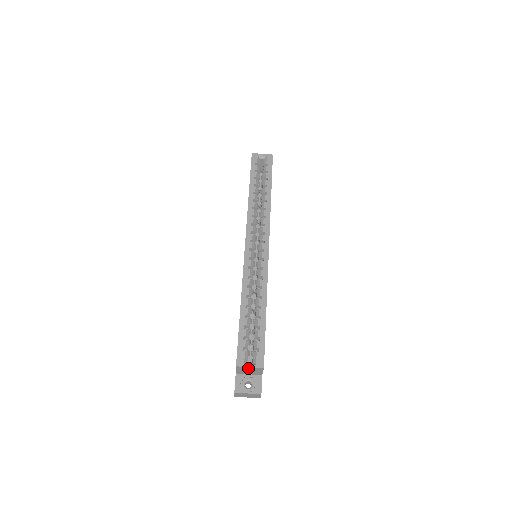
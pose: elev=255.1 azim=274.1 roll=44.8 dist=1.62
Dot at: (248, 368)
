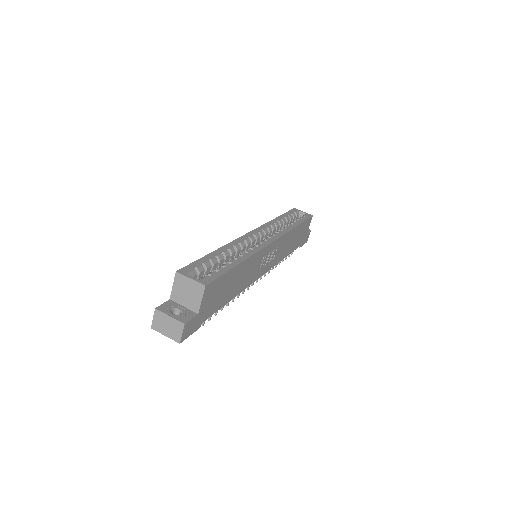
Dot at: (188, 282)
